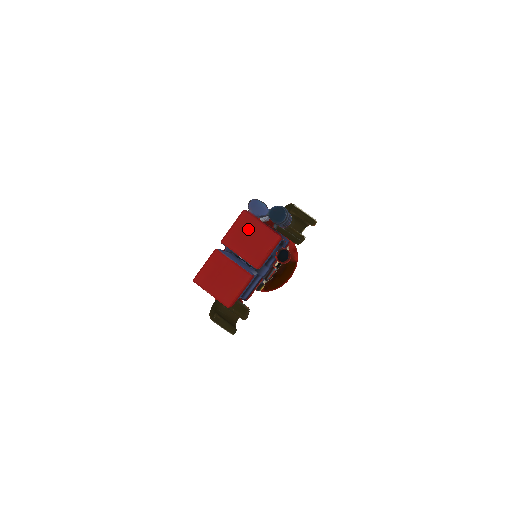
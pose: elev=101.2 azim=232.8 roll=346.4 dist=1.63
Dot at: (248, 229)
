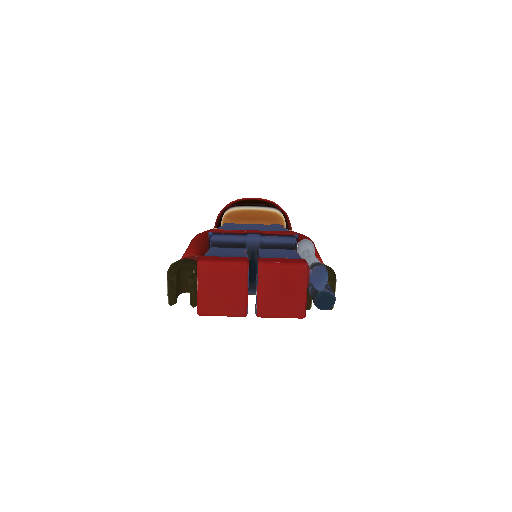
Dot at: (291, 282)
